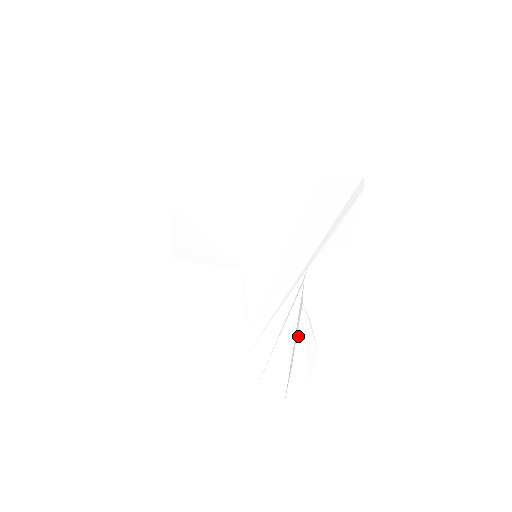
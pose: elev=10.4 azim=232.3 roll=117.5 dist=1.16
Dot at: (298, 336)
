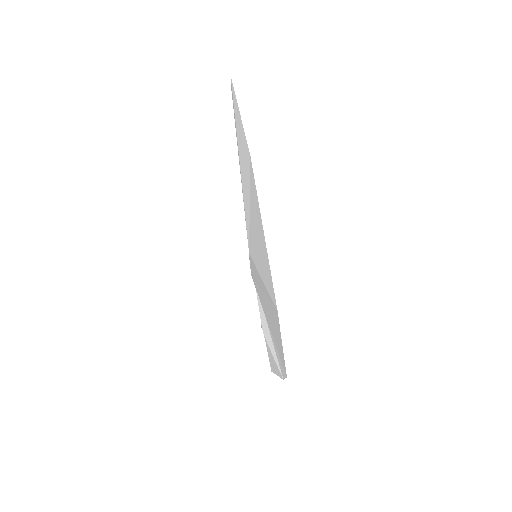
Dot at: occluded
